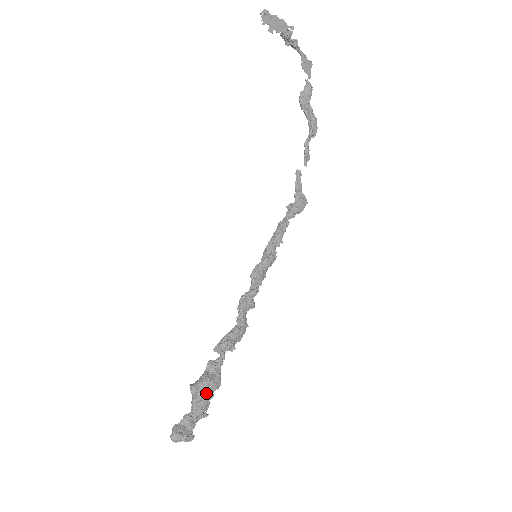
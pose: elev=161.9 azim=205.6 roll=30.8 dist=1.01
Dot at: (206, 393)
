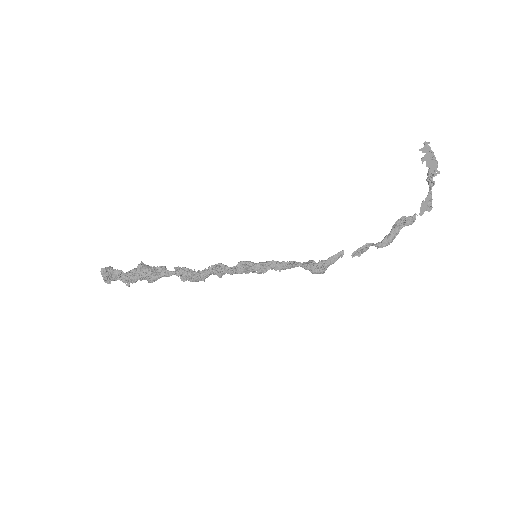
Dot at: (141, 274)
